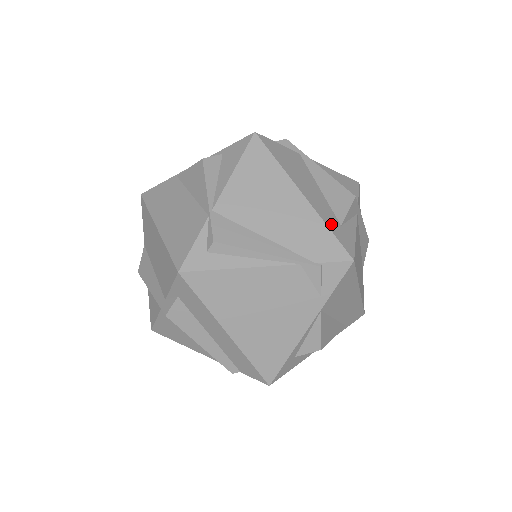
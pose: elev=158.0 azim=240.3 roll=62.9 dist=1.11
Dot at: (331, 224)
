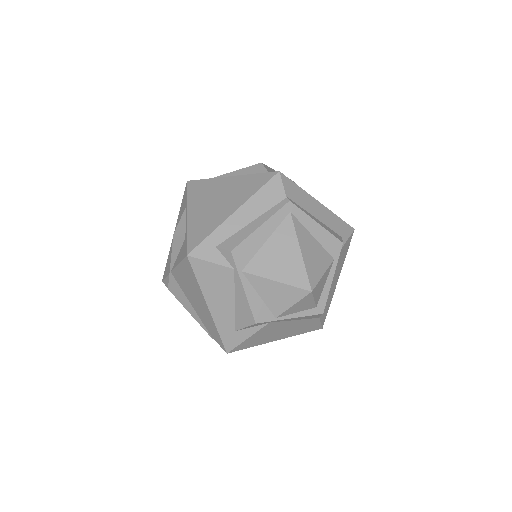
Dot at: (223, 330)
